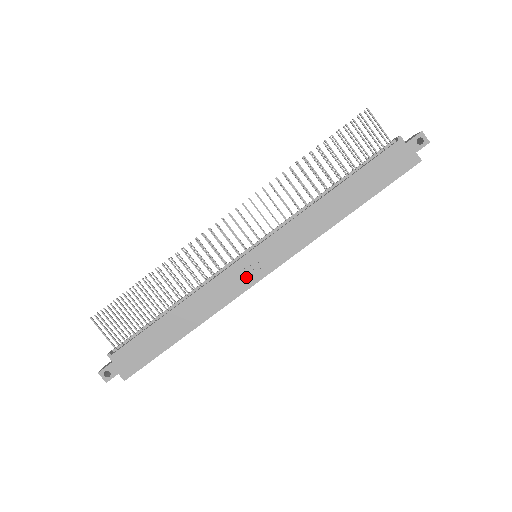
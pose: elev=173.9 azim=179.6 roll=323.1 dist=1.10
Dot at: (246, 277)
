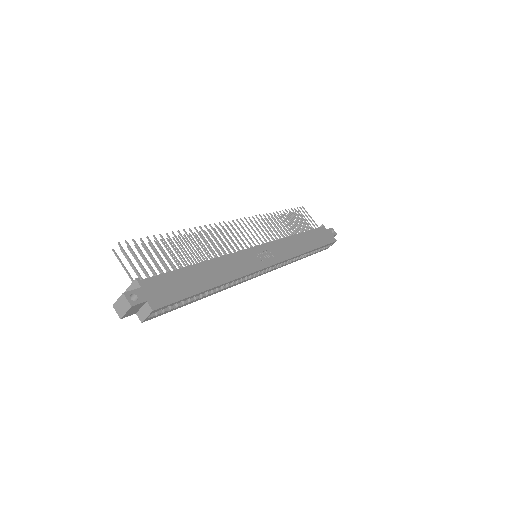
Dot at: (257, 261)
